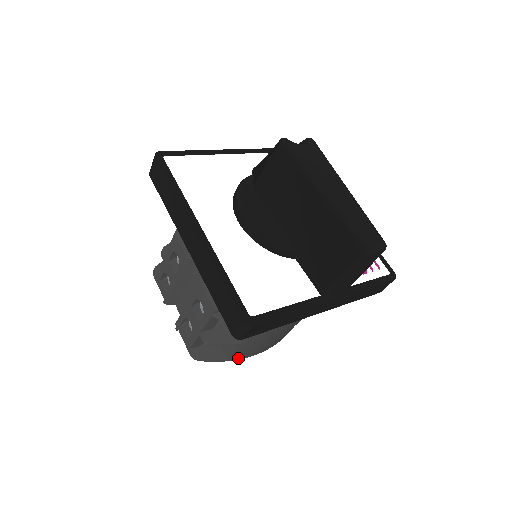
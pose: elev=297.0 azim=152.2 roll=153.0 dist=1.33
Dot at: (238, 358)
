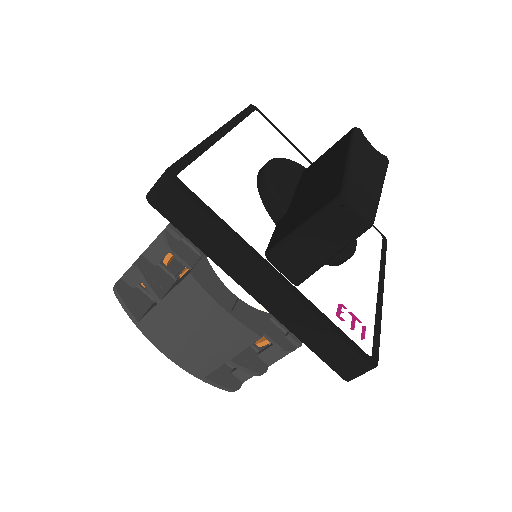
Dot at: (147, 334)
